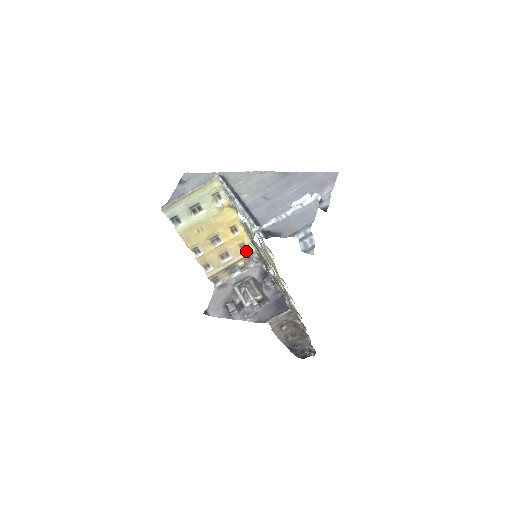
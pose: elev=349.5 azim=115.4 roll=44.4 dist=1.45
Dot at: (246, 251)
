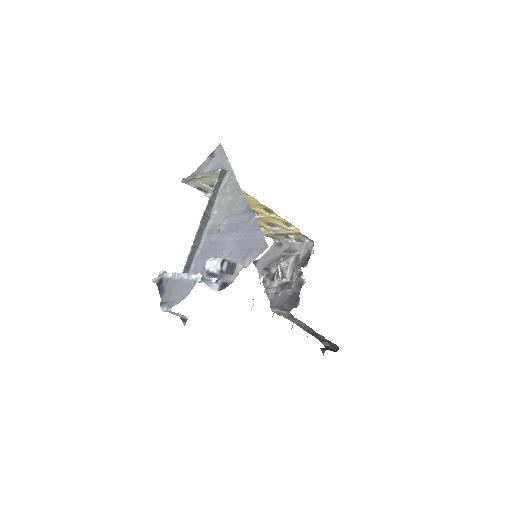
Dot at: (293, 229)
